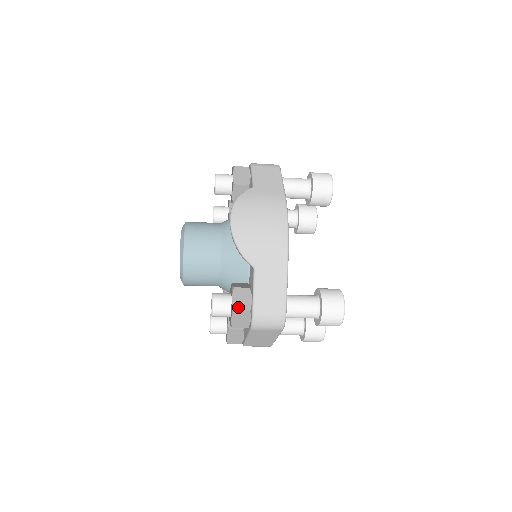
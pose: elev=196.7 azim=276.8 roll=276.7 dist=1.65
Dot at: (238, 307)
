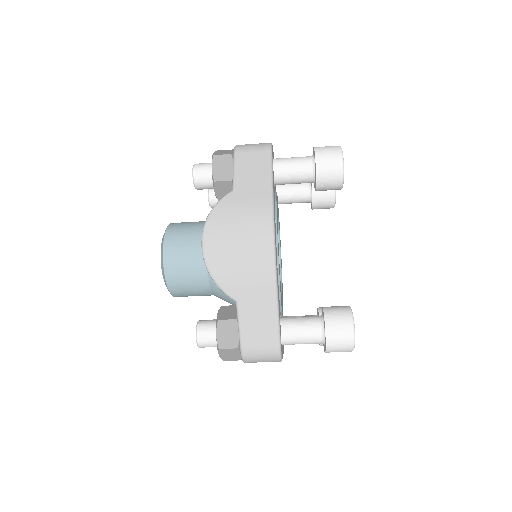
Dot at: (223, 344)
